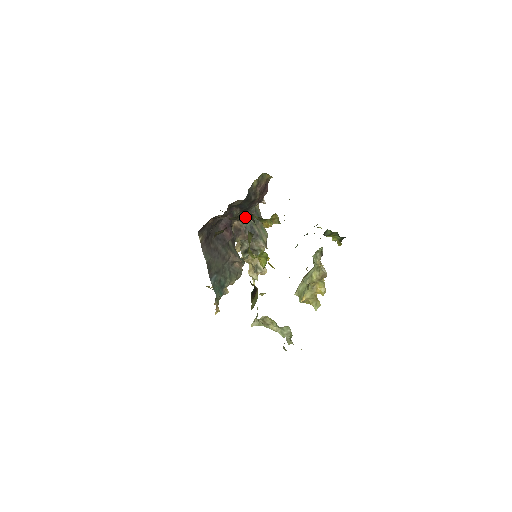
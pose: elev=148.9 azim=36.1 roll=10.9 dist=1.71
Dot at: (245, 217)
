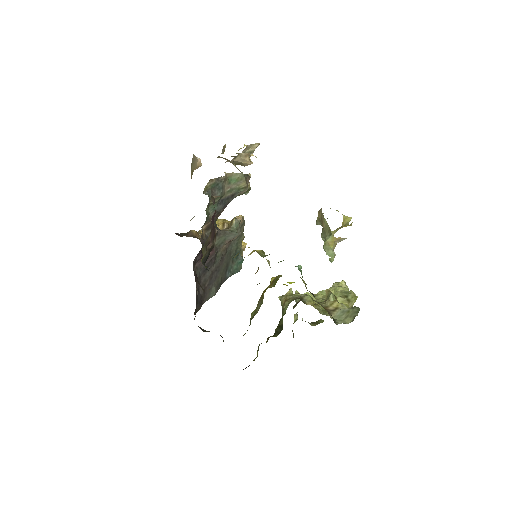
Dot at: occluded
